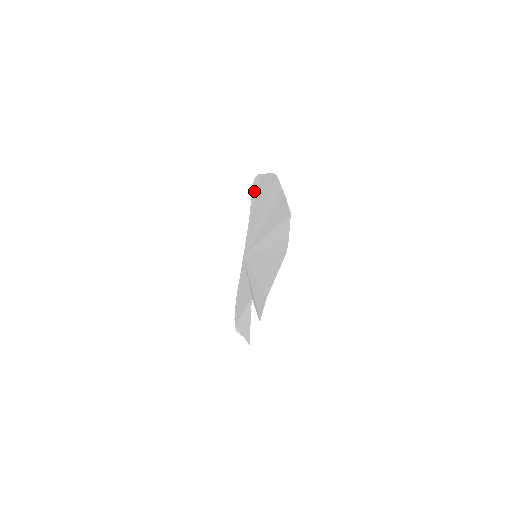
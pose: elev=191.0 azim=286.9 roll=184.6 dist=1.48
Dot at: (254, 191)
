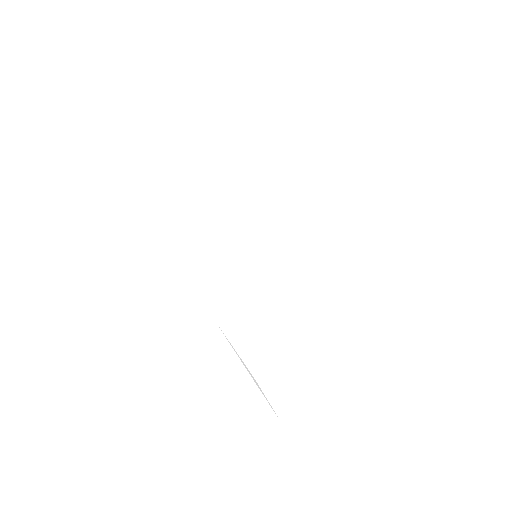
Dot at: occluded
